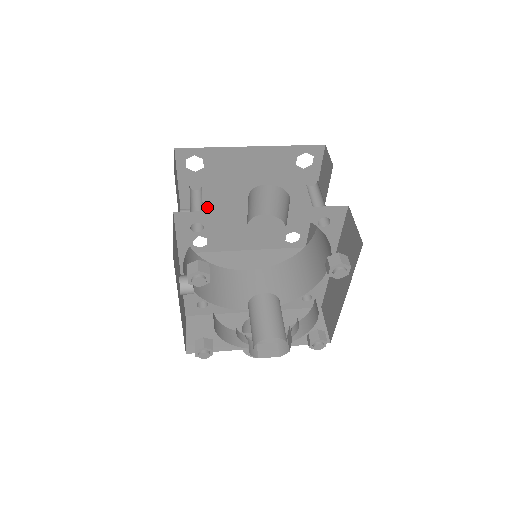
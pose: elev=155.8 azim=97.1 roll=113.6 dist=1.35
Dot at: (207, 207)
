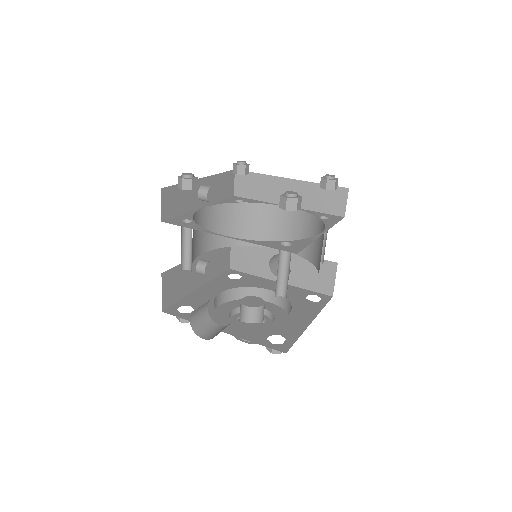
Dot at: occluded
